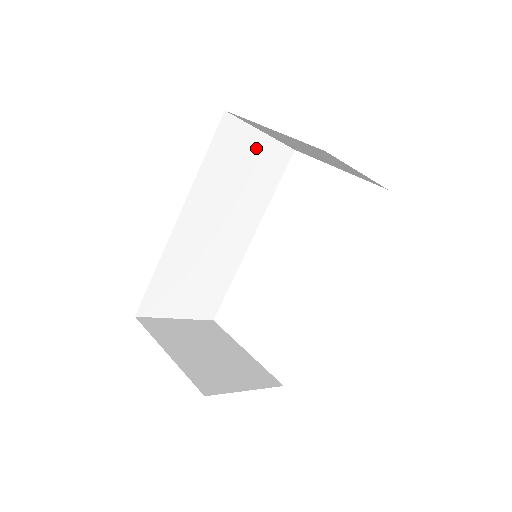
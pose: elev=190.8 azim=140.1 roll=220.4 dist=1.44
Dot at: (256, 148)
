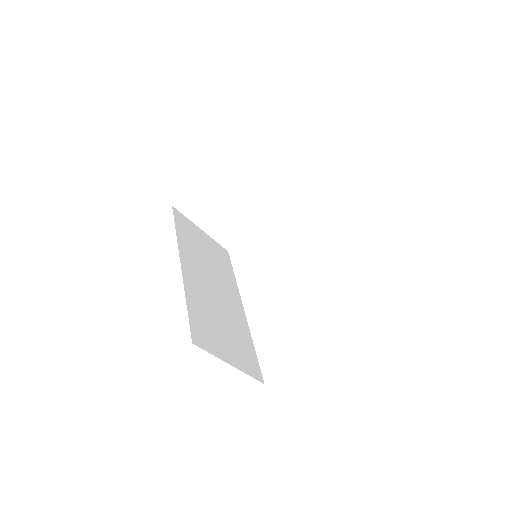
Dot at: (204, 238)
